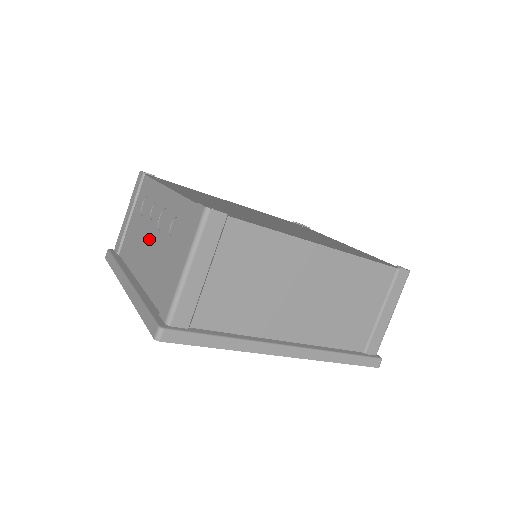
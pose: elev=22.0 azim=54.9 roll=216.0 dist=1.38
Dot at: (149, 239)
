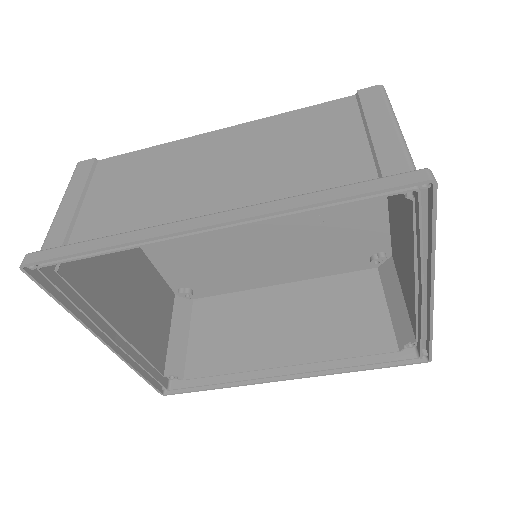
Dot at: (127, 291)
